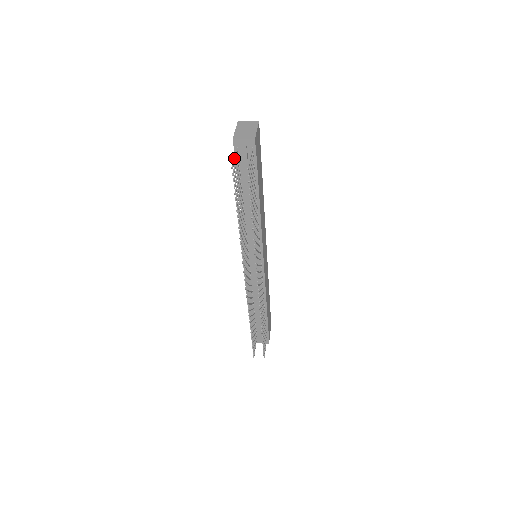
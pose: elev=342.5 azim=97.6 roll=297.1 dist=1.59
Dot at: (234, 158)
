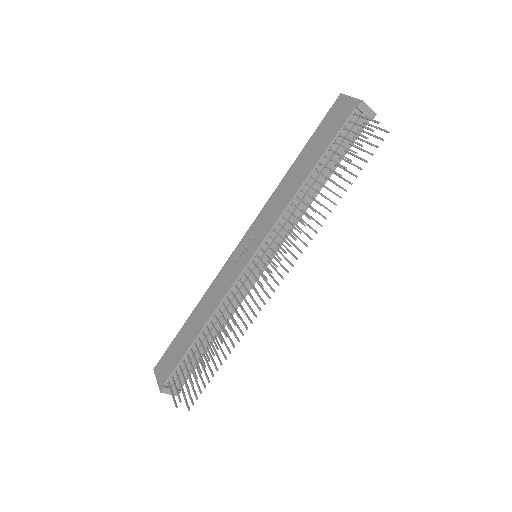
Dot at: occluded
